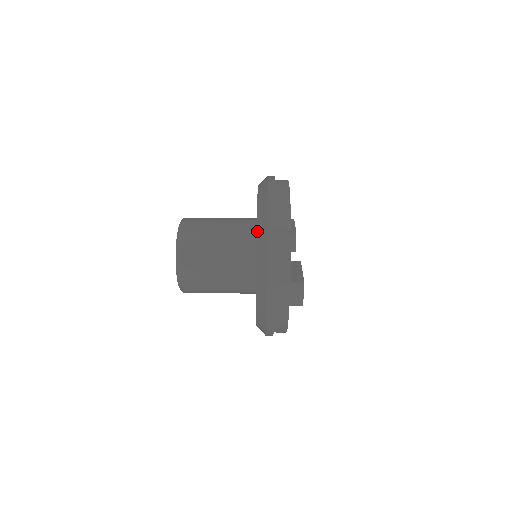
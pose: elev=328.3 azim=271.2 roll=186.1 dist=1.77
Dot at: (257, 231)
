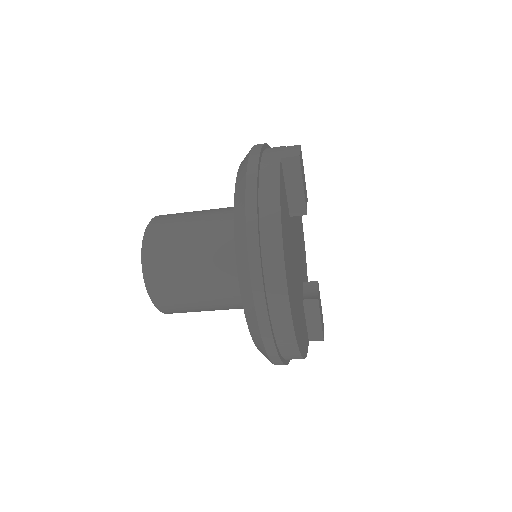
Dot at: occluded
